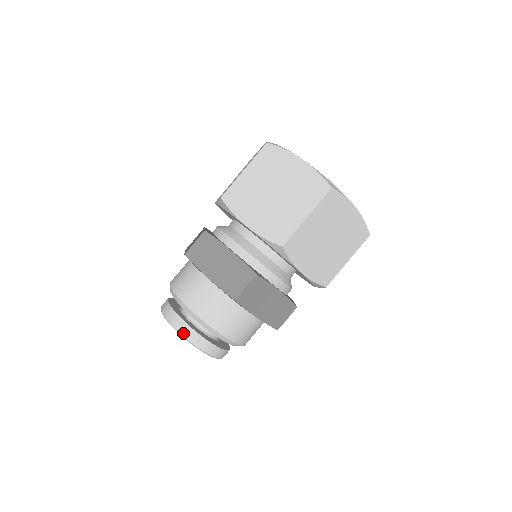
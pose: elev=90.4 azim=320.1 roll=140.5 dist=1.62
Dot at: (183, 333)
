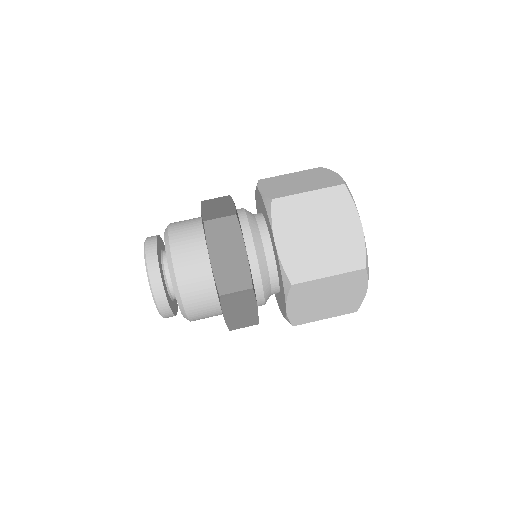
Dot at: (147, 243)
